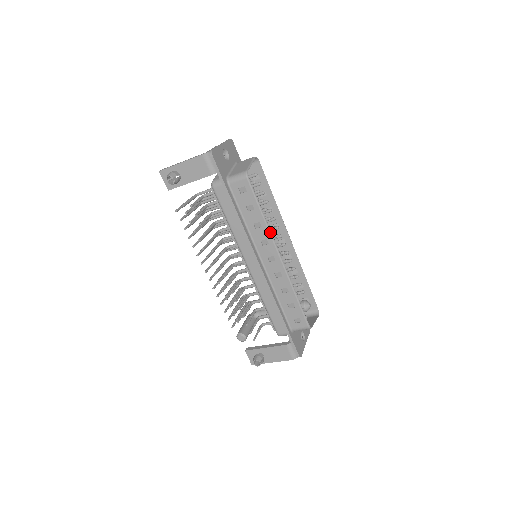
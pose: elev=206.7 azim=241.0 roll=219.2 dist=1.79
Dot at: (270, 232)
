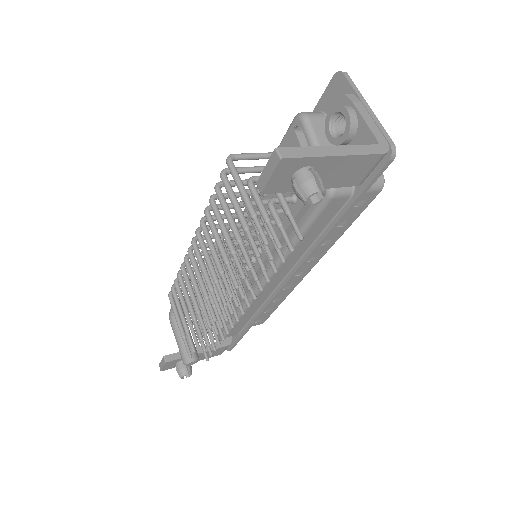
Dot at: occluded
